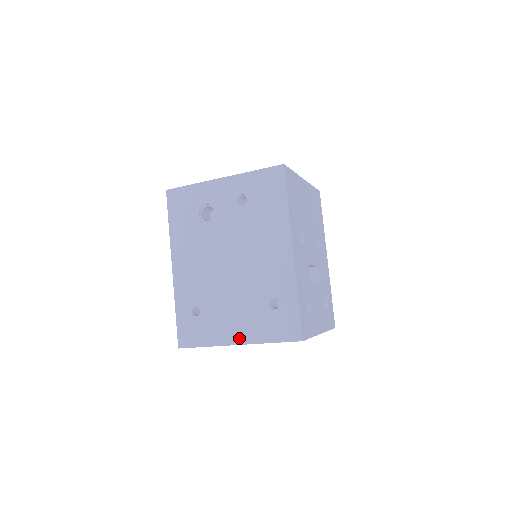
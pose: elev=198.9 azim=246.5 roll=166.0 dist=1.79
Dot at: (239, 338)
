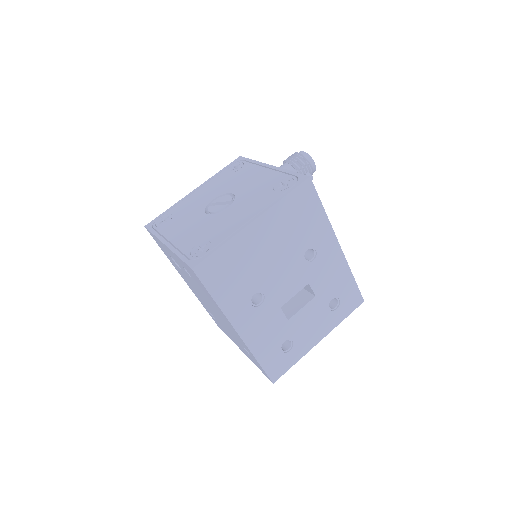
Dot at: occluded
